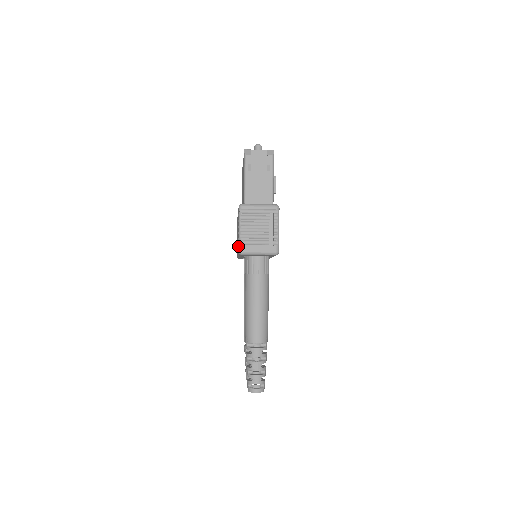
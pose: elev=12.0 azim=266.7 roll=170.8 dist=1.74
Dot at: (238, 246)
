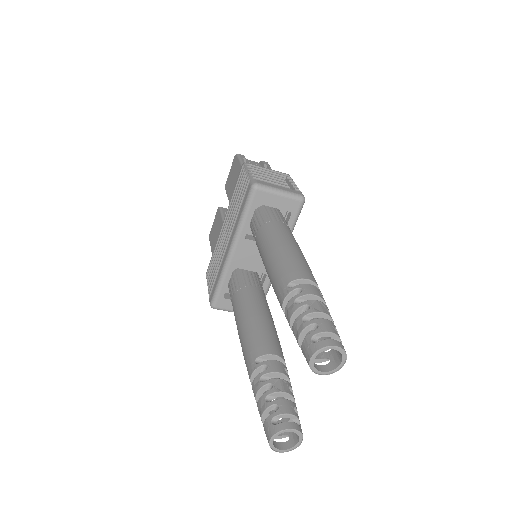
Dot at: (250, 182)
